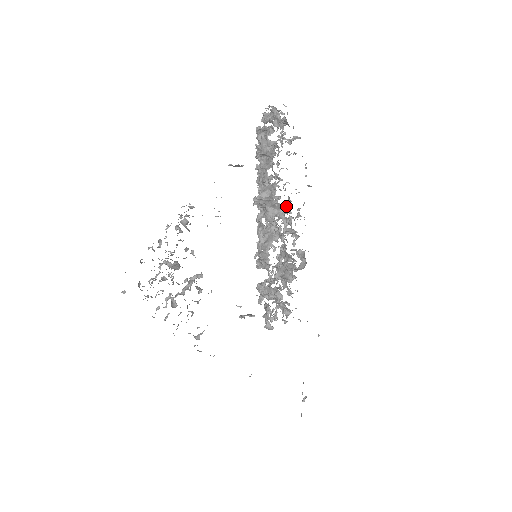
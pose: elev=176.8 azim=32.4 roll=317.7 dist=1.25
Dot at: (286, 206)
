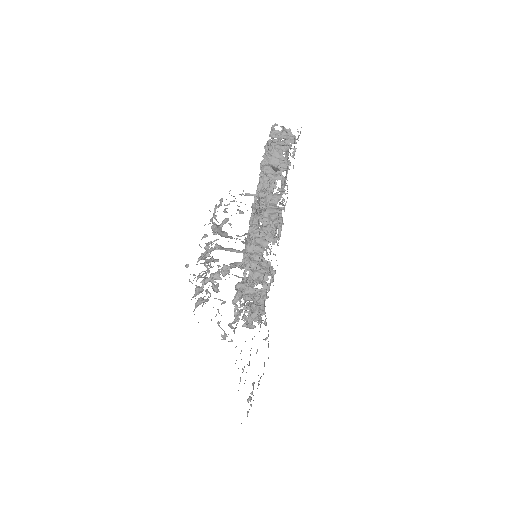
Dot at: occluded
